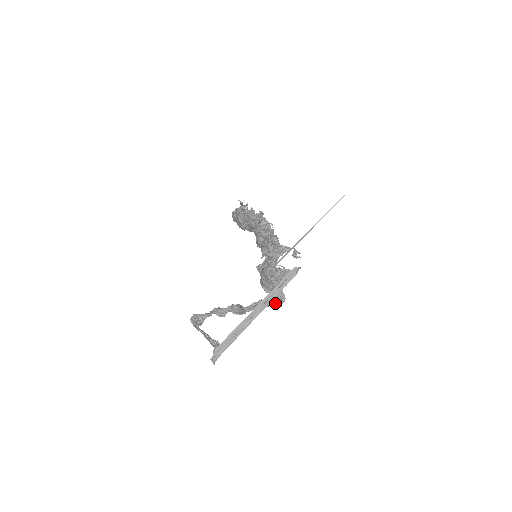
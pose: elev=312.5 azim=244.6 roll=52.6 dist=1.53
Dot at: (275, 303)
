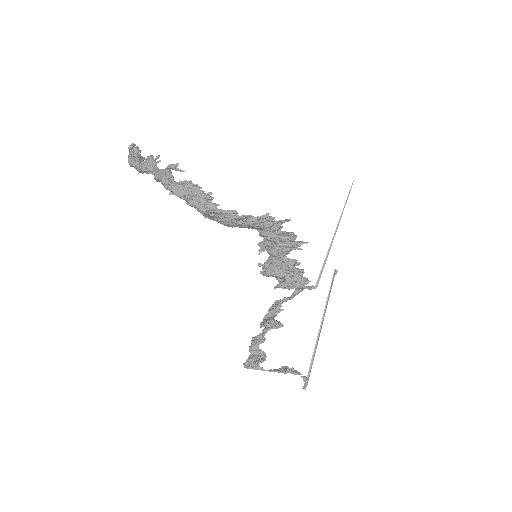
Dot at: occluded
